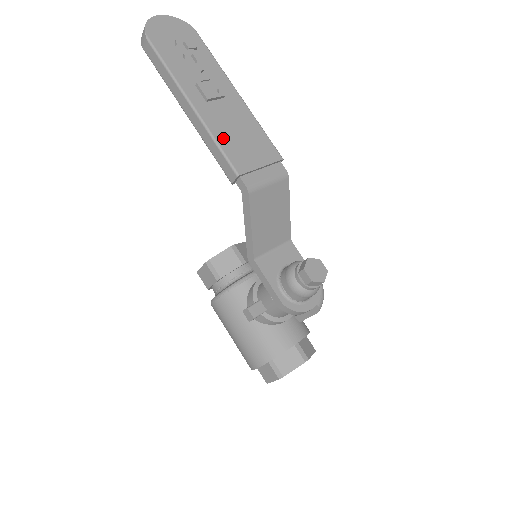
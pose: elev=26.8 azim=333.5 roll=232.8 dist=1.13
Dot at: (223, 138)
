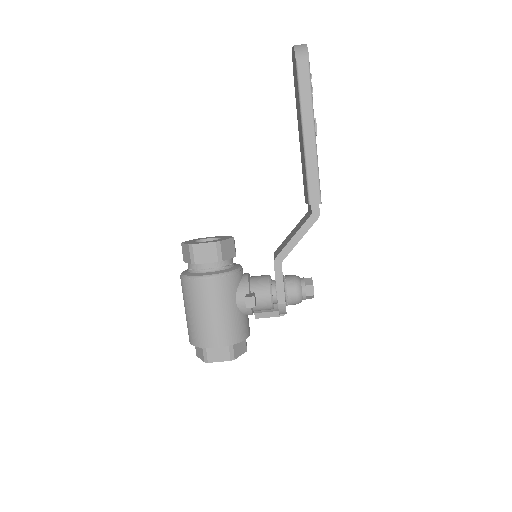
Dot at: occluded
